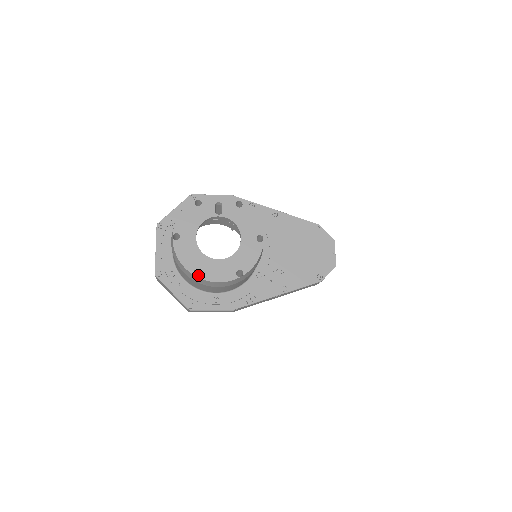
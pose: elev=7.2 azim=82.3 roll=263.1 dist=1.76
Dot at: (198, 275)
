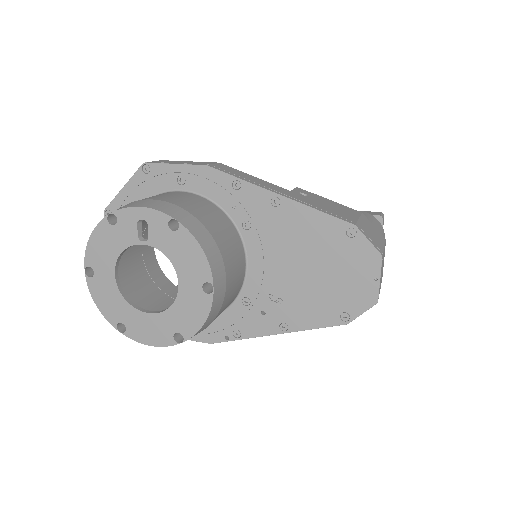
Dot at: (146, 307)
